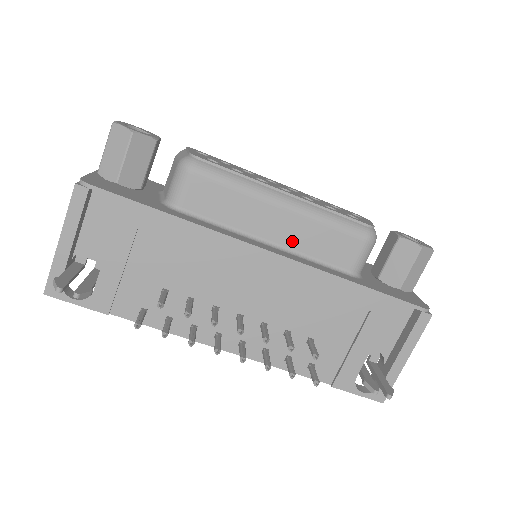
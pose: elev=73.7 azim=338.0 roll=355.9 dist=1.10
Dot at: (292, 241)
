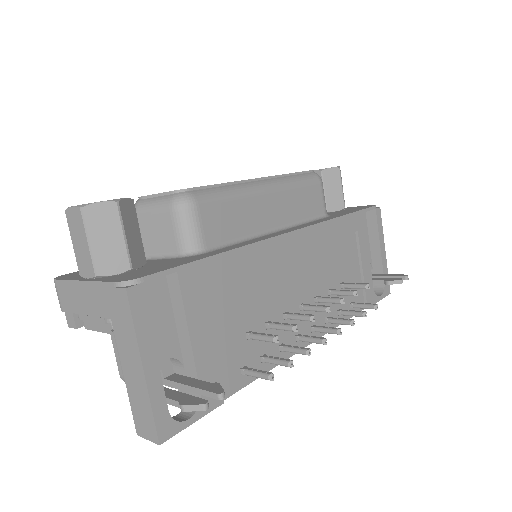
Dot at: (287, 216)
